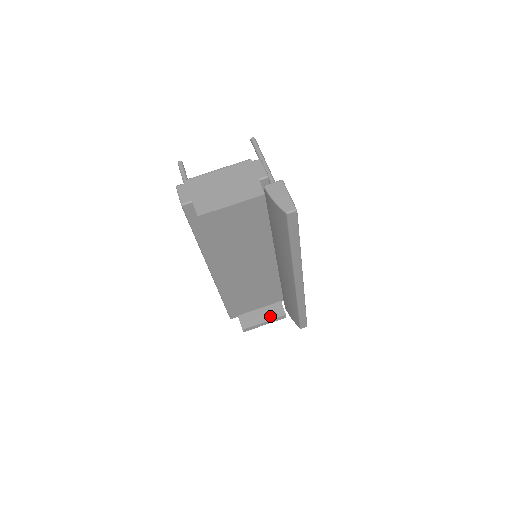
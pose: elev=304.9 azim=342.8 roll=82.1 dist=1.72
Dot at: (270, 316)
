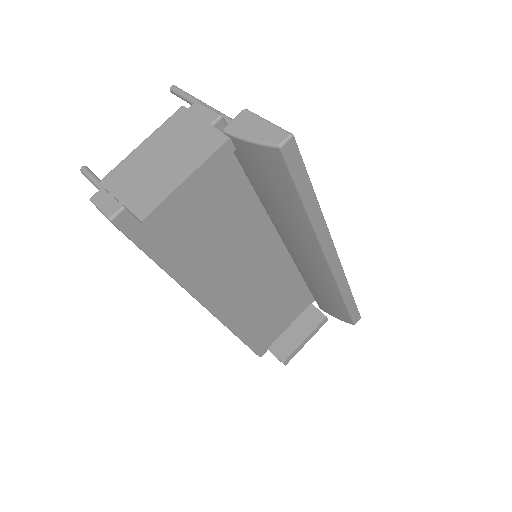
Dot at: (308, 328)
